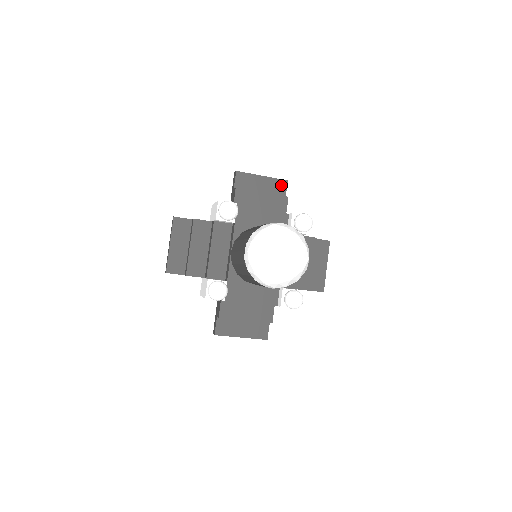
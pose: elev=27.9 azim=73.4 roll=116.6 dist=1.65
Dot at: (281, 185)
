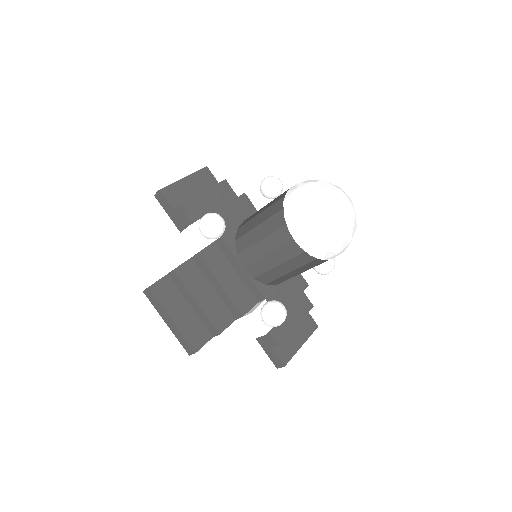
Dot at: occluded
